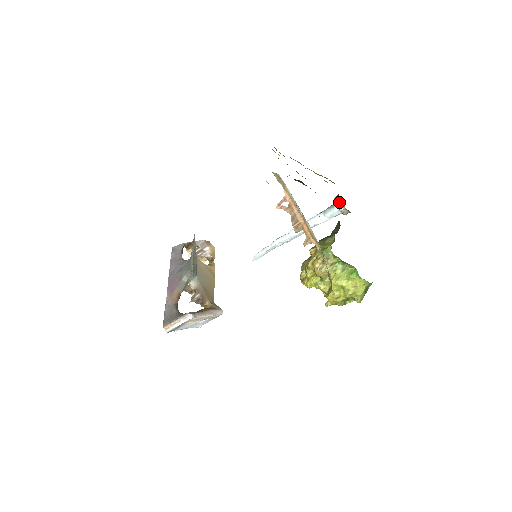
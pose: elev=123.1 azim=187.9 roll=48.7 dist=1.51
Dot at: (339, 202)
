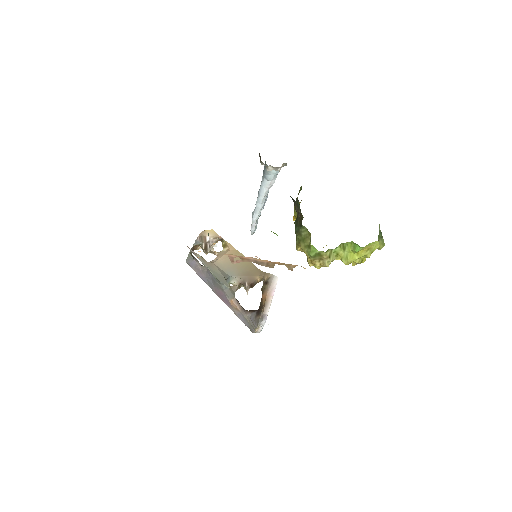
Dot at: (269, 167)
